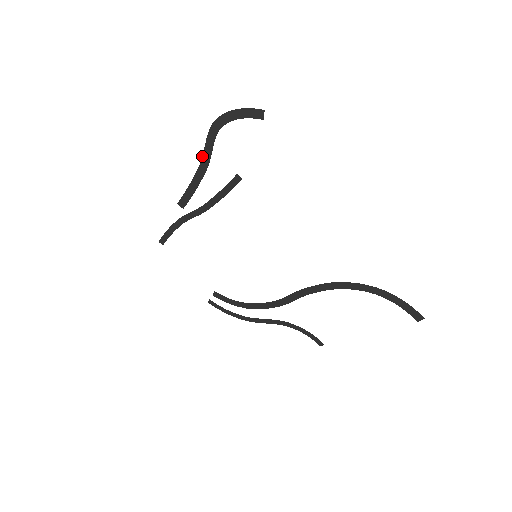
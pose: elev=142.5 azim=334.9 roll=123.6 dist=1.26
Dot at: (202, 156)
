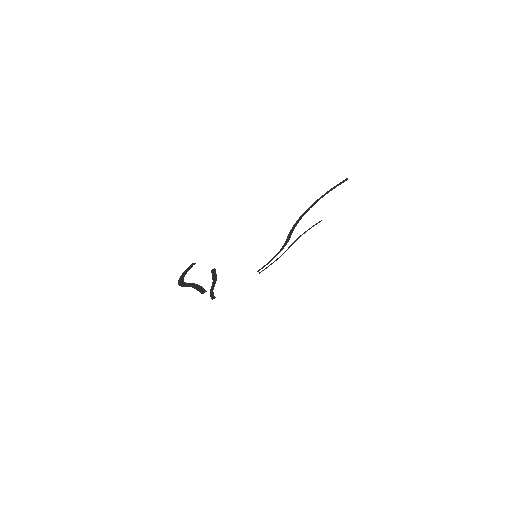
Dot at: occluded
